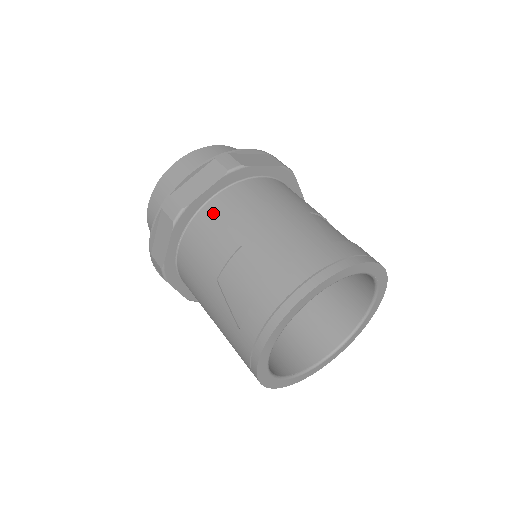
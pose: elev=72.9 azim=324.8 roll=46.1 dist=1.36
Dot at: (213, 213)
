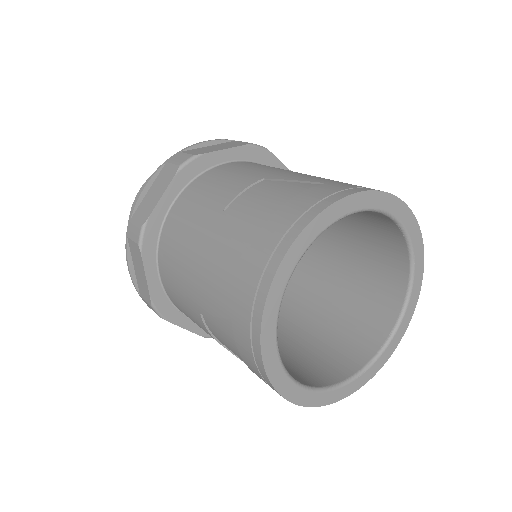
Dot at: (169, 288)
